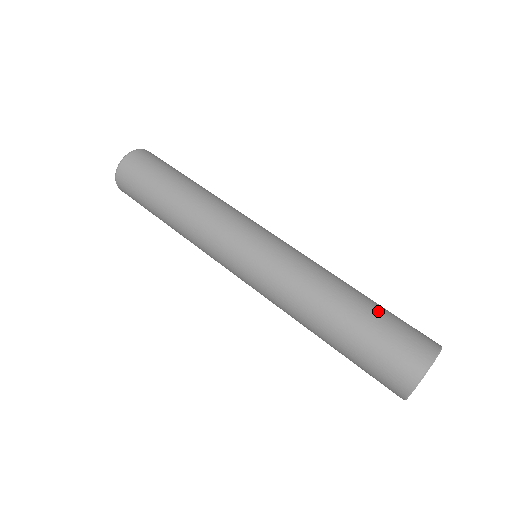
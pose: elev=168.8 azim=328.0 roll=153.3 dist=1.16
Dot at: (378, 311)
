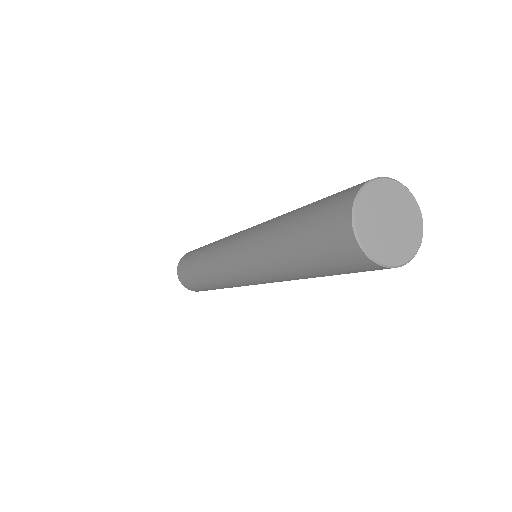
Dot at: occluded
